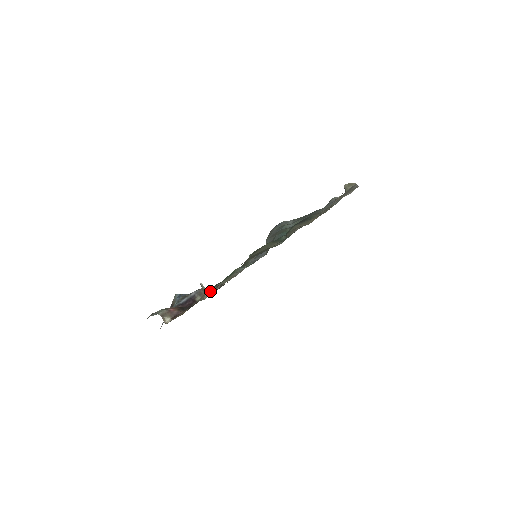
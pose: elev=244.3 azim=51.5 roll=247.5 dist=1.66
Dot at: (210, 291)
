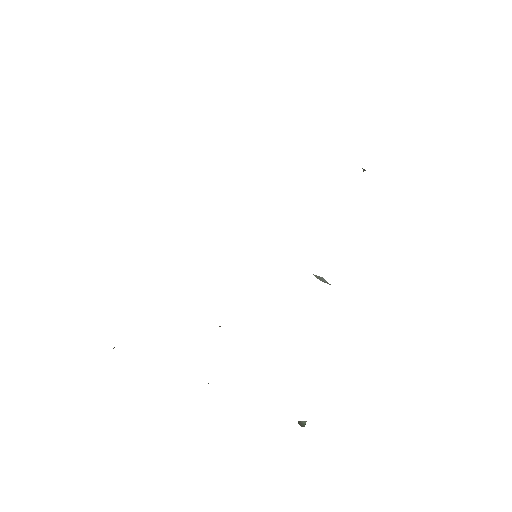
Dot at: occluded
